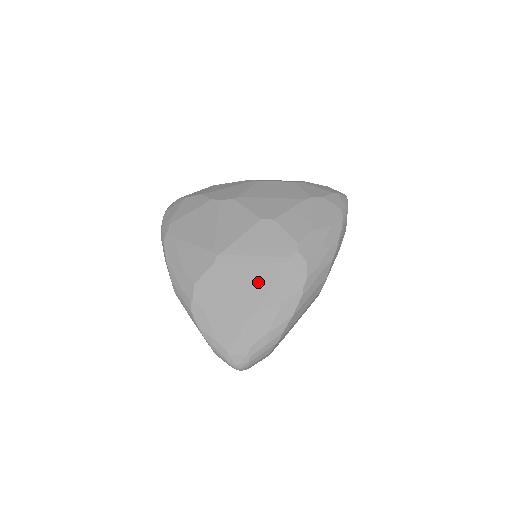
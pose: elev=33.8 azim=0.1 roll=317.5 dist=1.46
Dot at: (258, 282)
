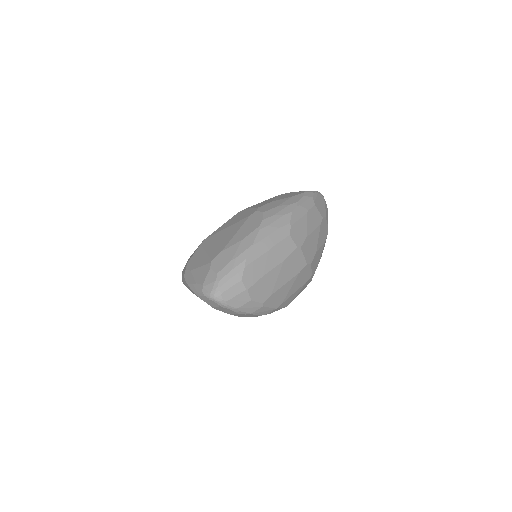
Dot at: (227, 237)
